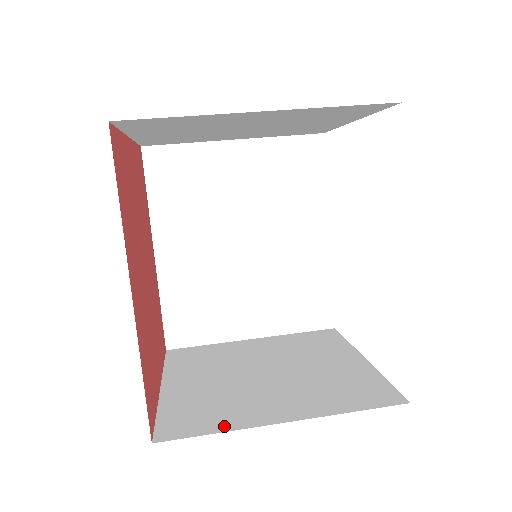
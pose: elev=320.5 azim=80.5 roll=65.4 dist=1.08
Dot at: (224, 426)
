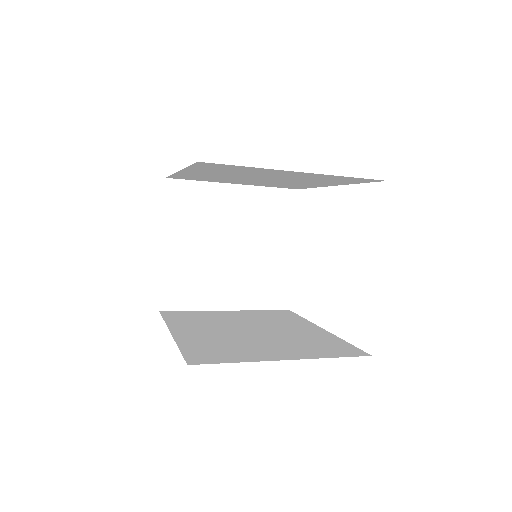
Dot at: occluded
